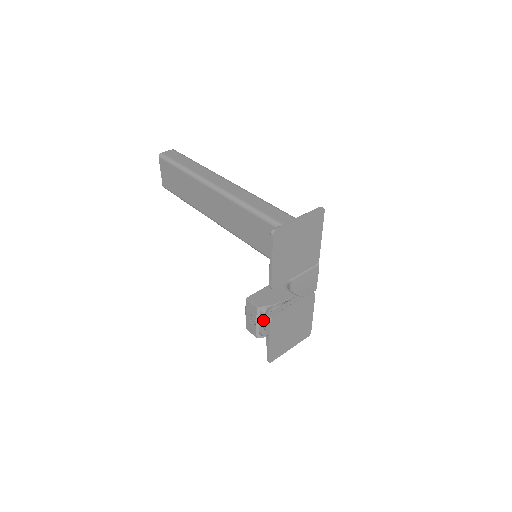
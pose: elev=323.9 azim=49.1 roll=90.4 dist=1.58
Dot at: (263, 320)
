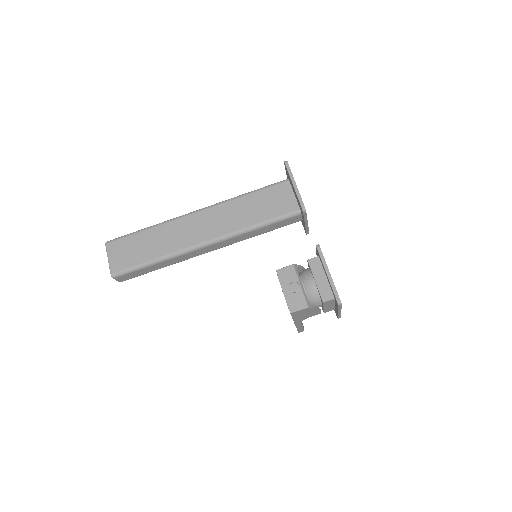
Dot at: (304, 280)
